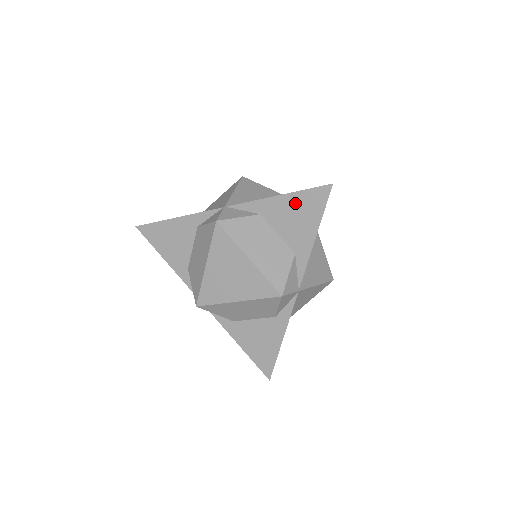
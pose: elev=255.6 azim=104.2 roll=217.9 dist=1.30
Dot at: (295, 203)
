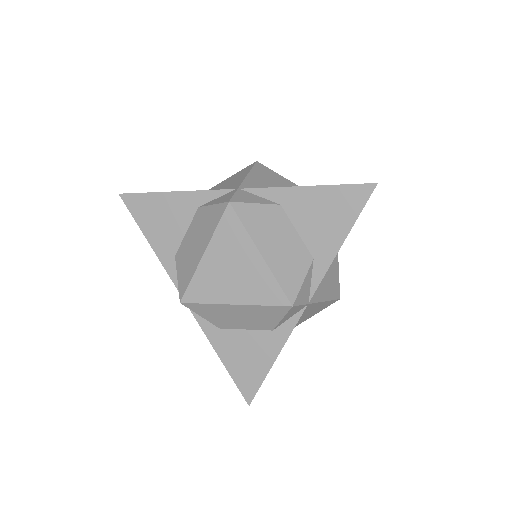
Dot at: (327, 198)
